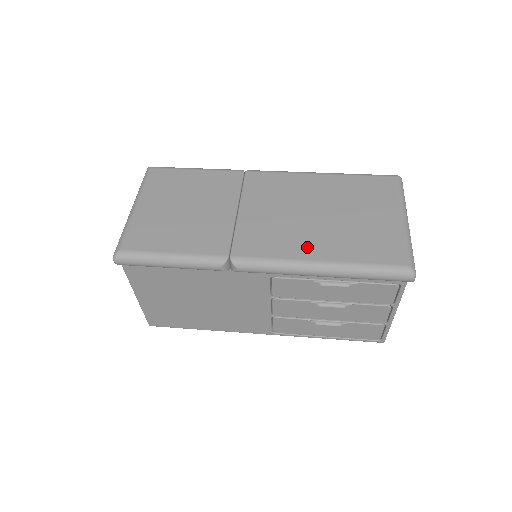
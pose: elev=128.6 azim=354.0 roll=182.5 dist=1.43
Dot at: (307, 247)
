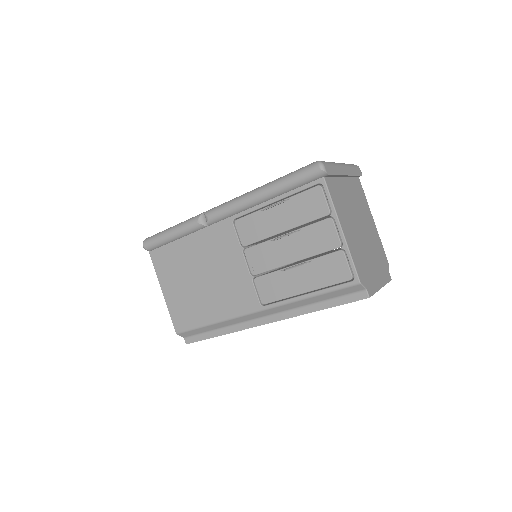
Dot at: occluded
